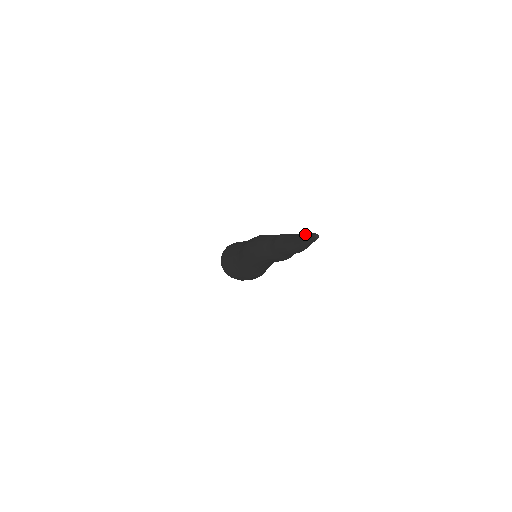
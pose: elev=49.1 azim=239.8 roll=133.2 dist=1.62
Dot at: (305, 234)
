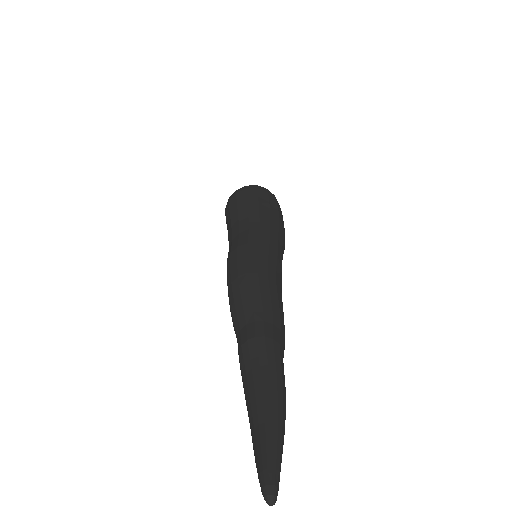
Dot at: (261, 448)
